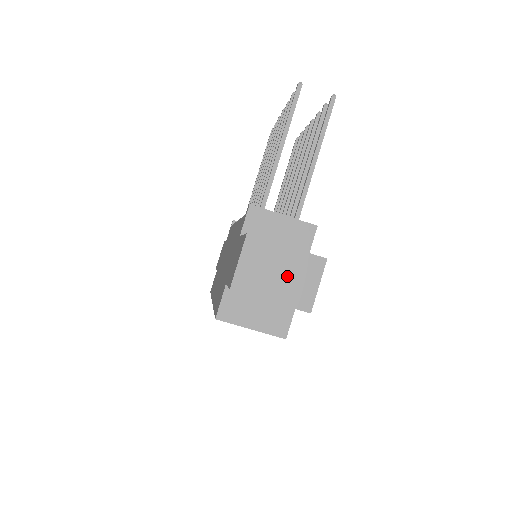
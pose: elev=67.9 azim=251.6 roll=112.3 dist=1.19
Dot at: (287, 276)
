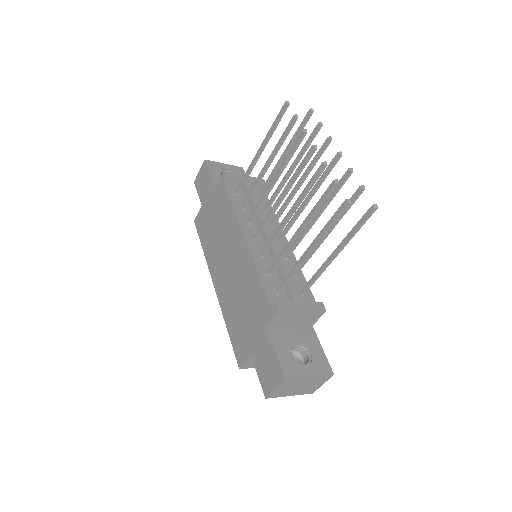
Dot at: (305, 386)
